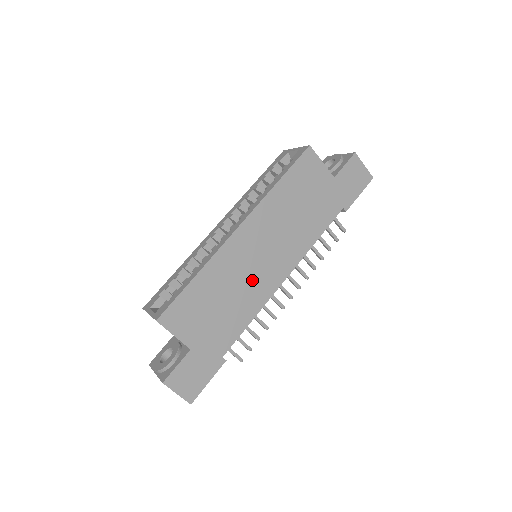
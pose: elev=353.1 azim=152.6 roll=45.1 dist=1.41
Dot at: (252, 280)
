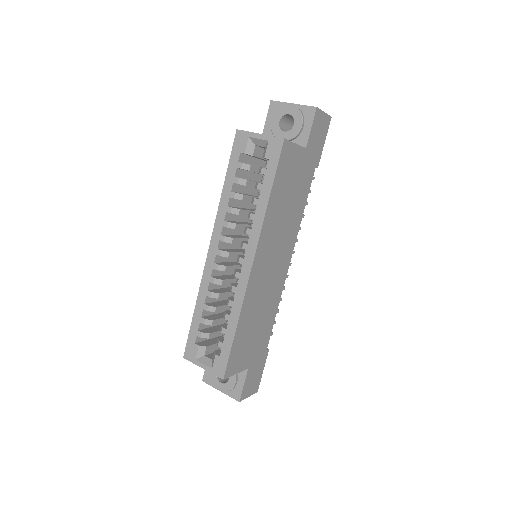
Dot at: (271, 288)
